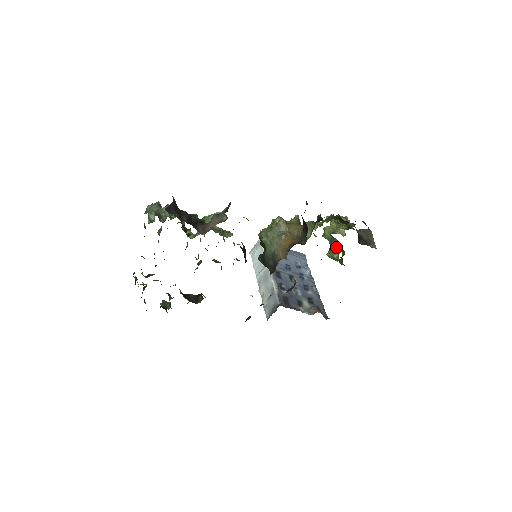
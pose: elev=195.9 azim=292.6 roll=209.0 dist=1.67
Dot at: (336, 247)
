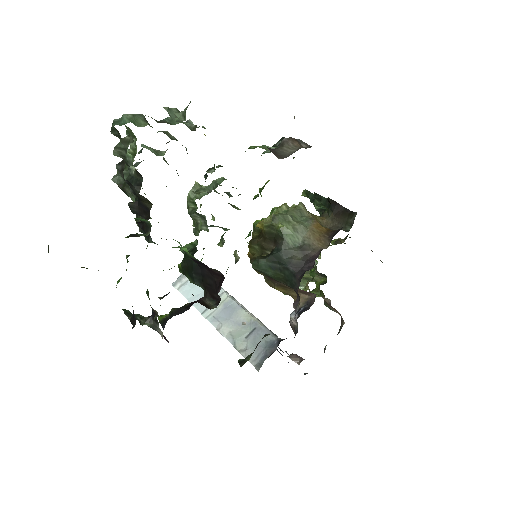
Dot at: occluded
